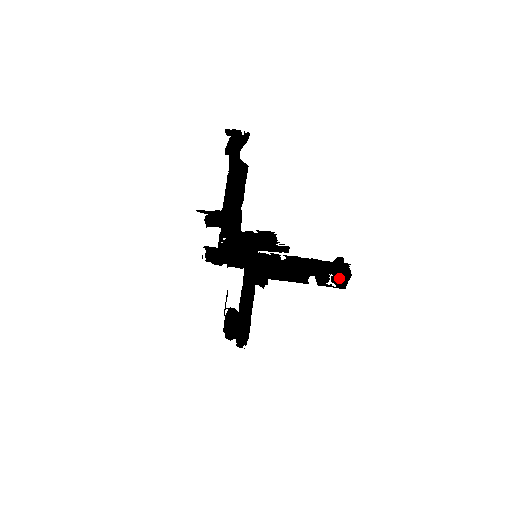
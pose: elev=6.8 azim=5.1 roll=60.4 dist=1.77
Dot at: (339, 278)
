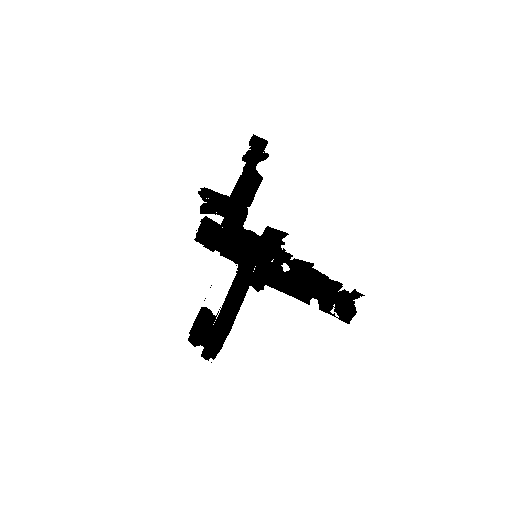
Dot at: (343, 311)
